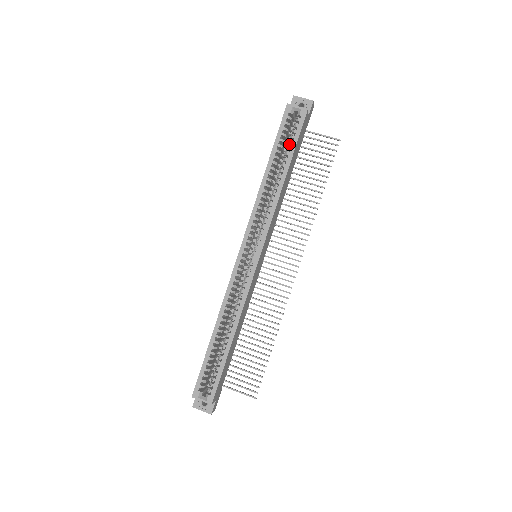
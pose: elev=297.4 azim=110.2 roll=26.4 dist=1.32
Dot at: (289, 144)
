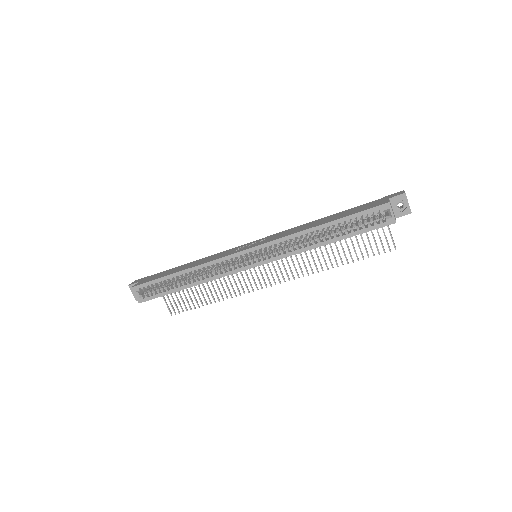
Dot at: (356, 227)
